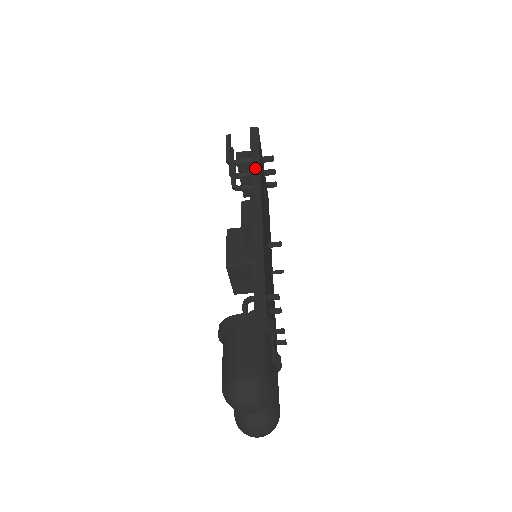
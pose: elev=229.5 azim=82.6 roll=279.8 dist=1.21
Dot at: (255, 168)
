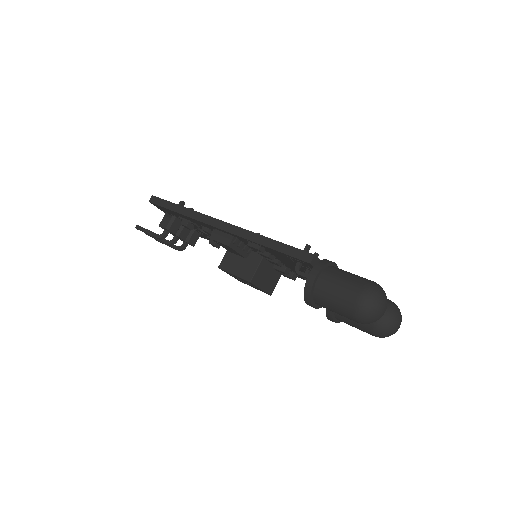
Dot at: (189, 213)
